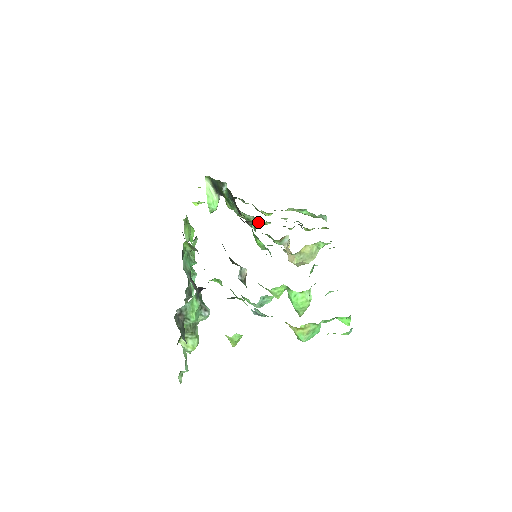
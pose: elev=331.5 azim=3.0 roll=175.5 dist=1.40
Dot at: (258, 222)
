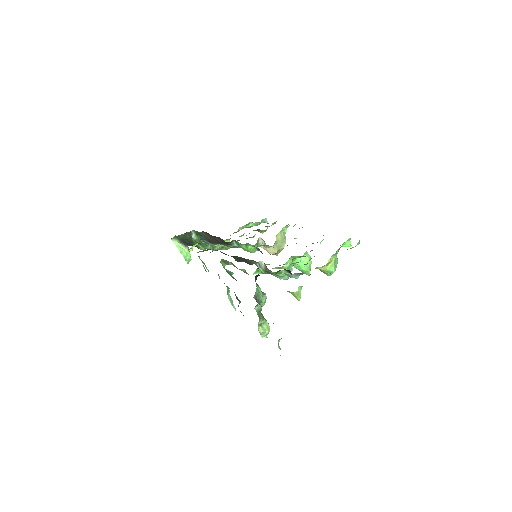
Dot at: occluded
